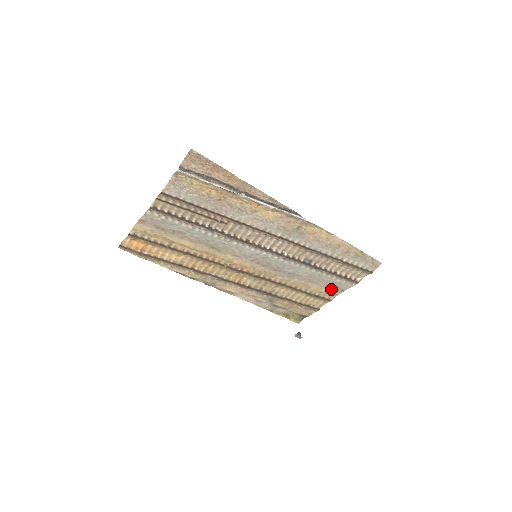
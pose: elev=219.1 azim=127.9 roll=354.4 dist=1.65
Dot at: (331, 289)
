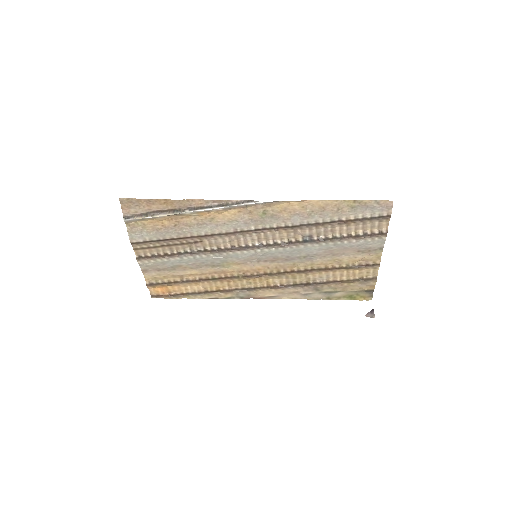
Dot at: (367, 253)
